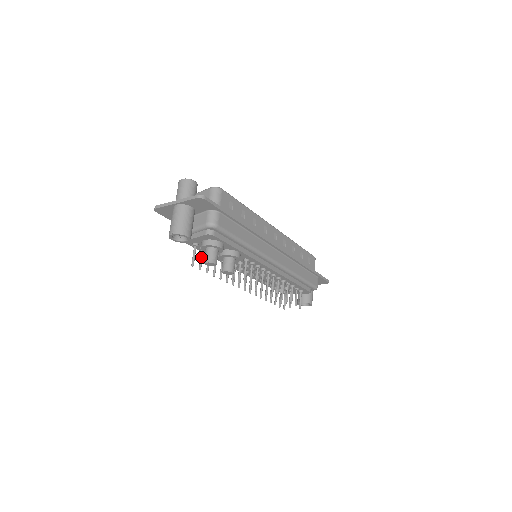
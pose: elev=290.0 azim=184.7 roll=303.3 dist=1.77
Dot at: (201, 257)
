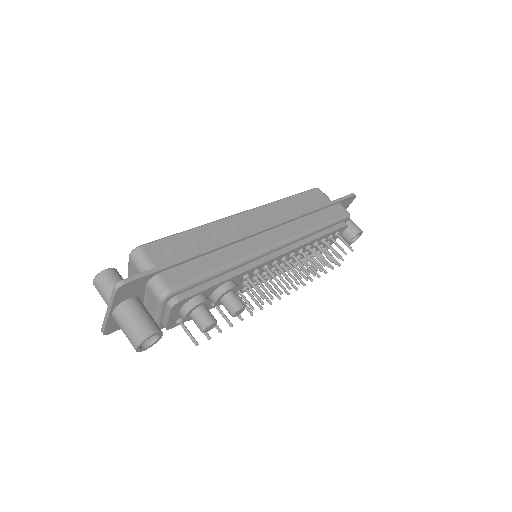
Dot at: occluded
